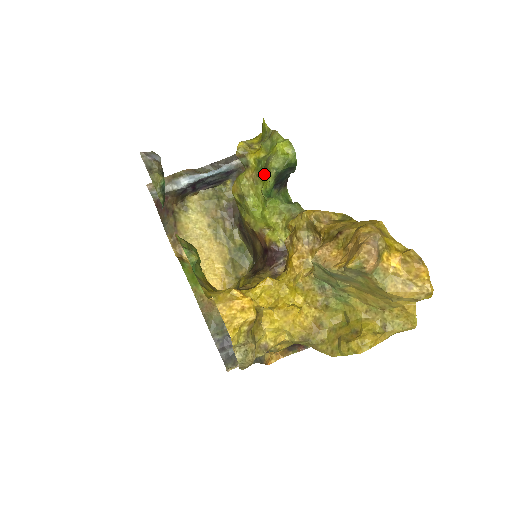
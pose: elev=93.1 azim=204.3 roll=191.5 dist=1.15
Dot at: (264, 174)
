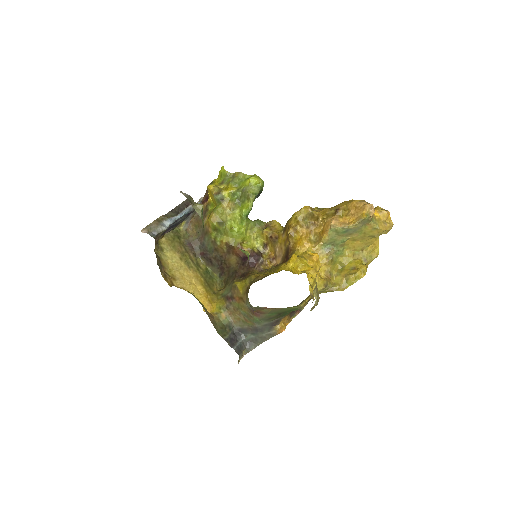
Dot at: (240, 201)
